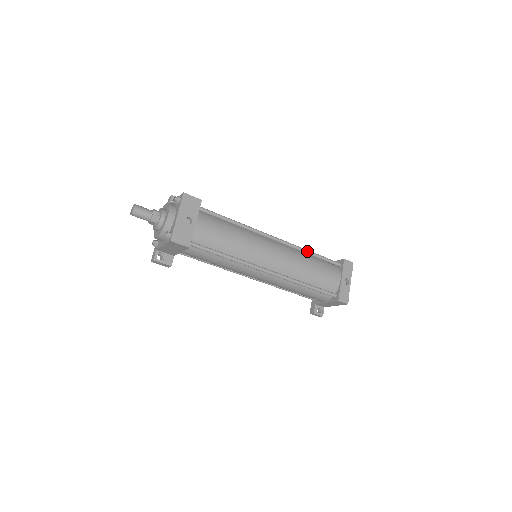
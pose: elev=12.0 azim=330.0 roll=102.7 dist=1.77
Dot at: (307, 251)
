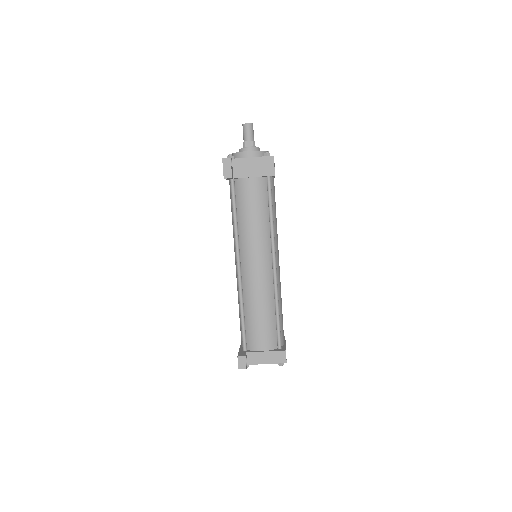
Dot at: occluded
